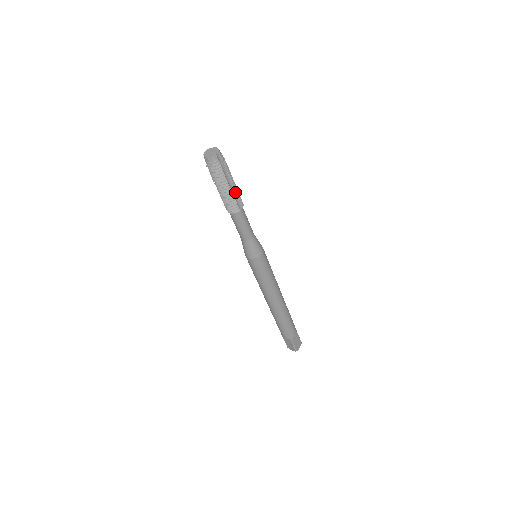
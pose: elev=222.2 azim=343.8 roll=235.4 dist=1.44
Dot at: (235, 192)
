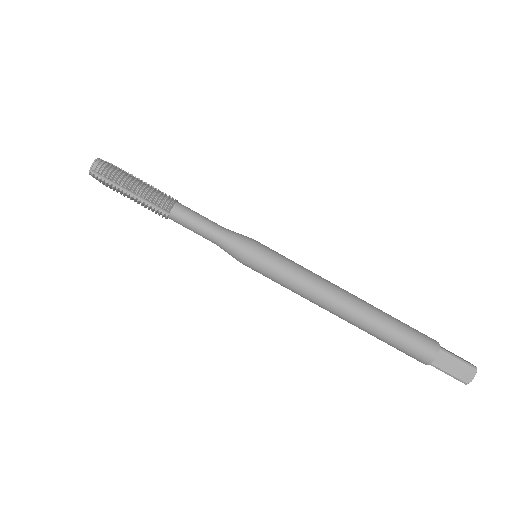
Dot at: (154, 189)
